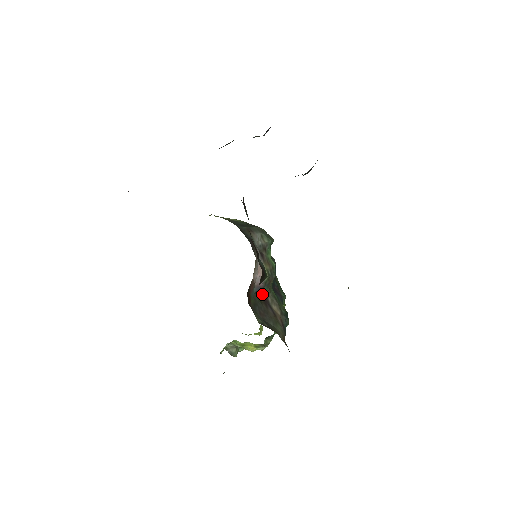
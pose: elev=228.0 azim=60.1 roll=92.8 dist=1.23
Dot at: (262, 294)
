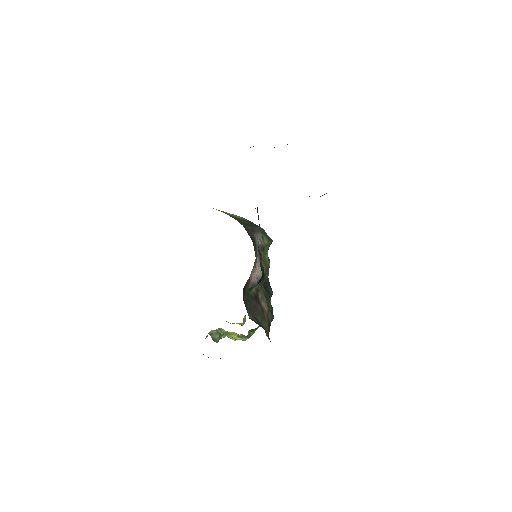
Dot at: (254, 290)
